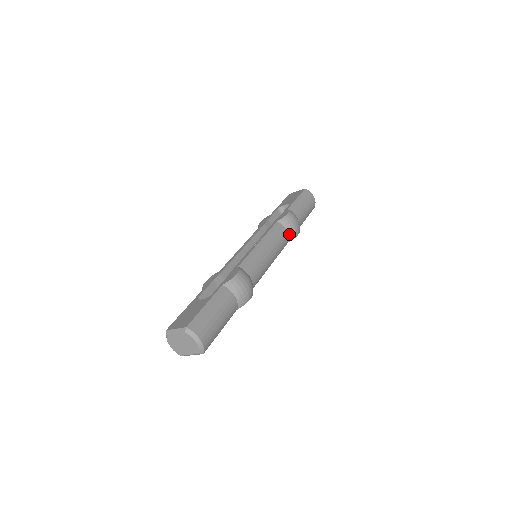
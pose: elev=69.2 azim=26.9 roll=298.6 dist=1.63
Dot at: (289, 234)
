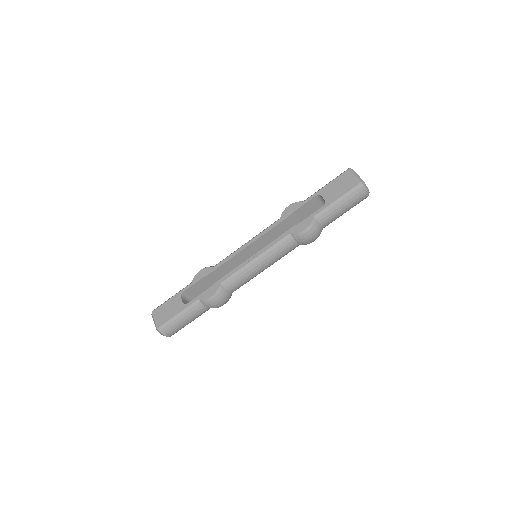
Dot at: (300, 244)
